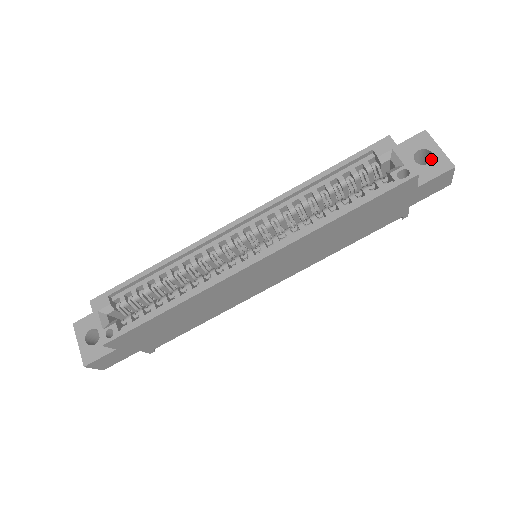
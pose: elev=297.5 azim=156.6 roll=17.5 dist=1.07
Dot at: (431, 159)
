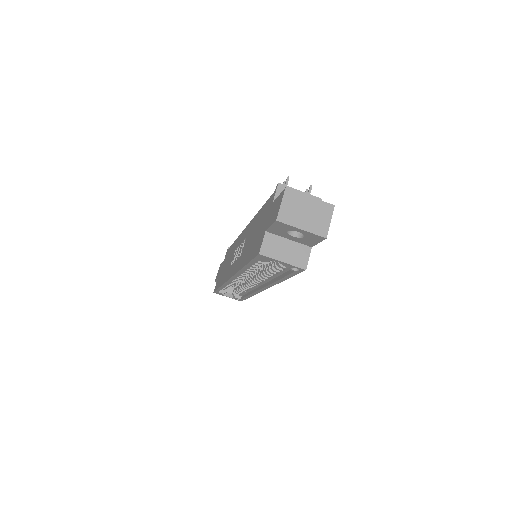
Dot at: occluded
